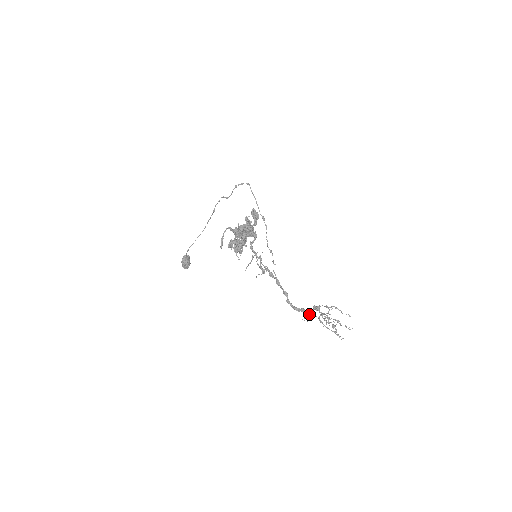
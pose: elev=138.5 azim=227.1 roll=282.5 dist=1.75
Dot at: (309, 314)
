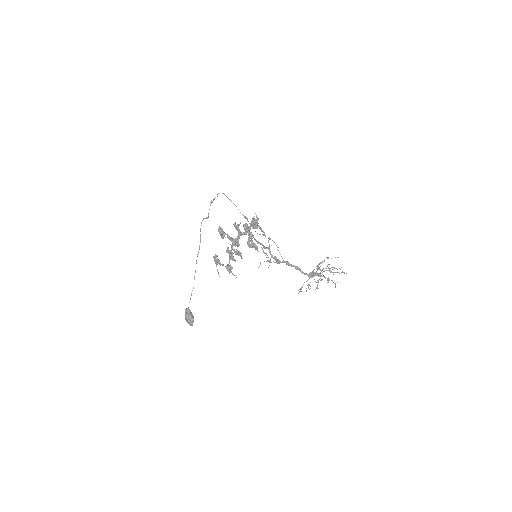
Dot at: (308, 285)
